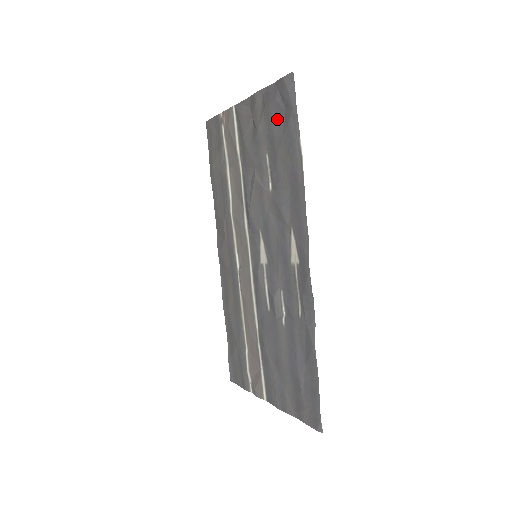
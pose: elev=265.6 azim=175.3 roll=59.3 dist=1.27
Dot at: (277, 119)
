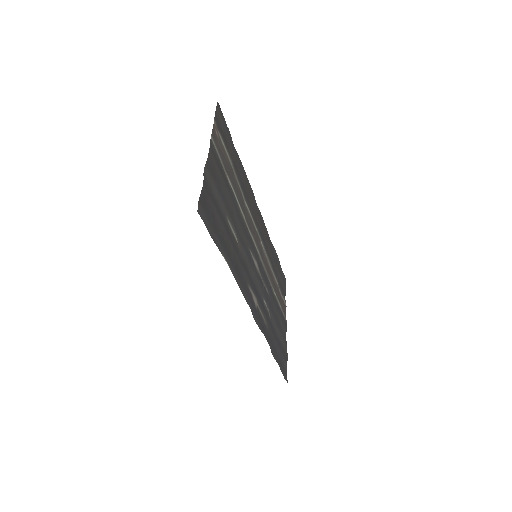
Dot at: (215, 214)
